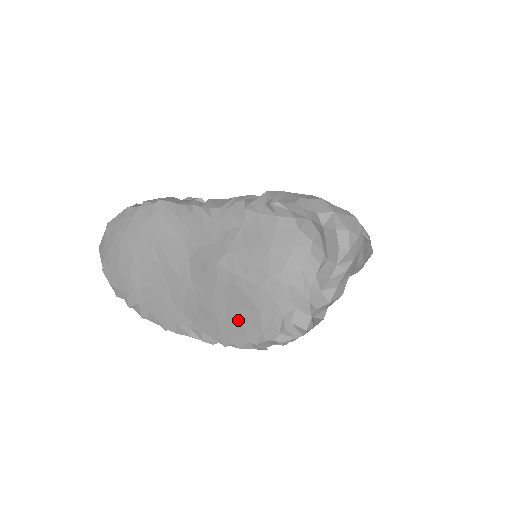
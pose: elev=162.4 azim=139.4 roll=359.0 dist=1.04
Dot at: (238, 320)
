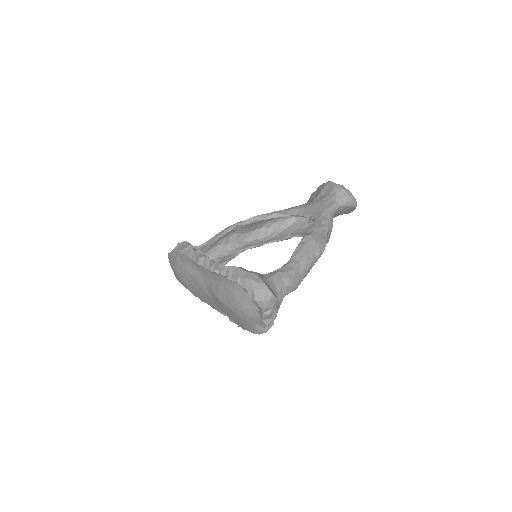
Dot at: (237, 320)
